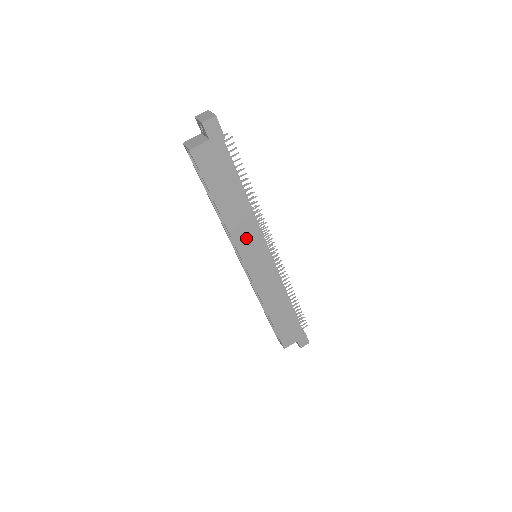
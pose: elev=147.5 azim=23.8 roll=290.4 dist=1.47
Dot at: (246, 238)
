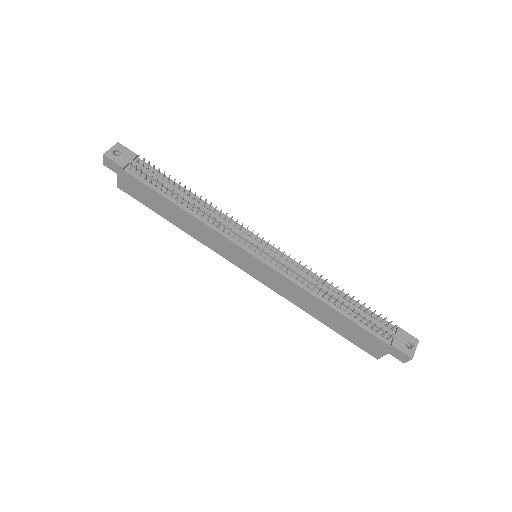
Dot at: (218, 244)
